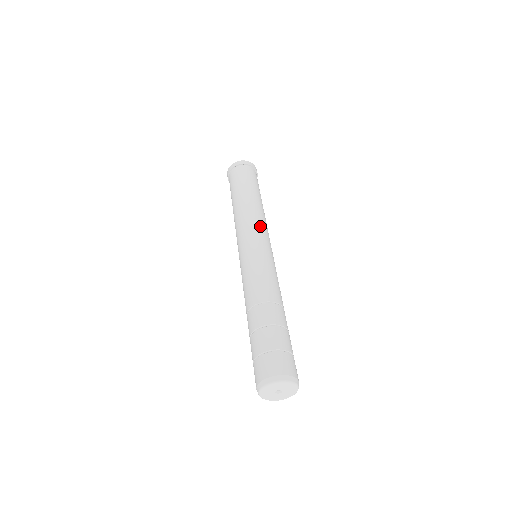
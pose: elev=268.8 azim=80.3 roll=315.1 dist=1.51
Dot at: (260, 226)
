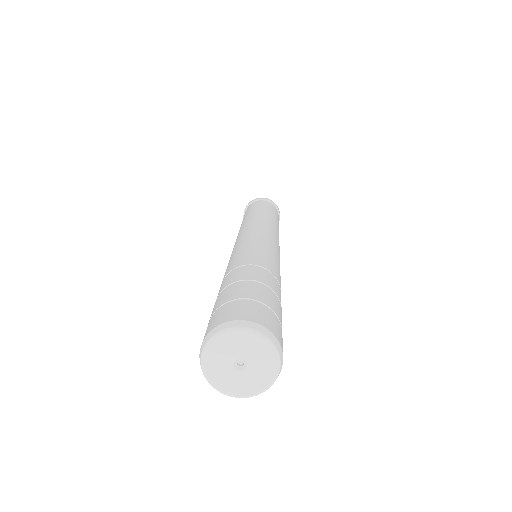
Dot at: (276, 235)
